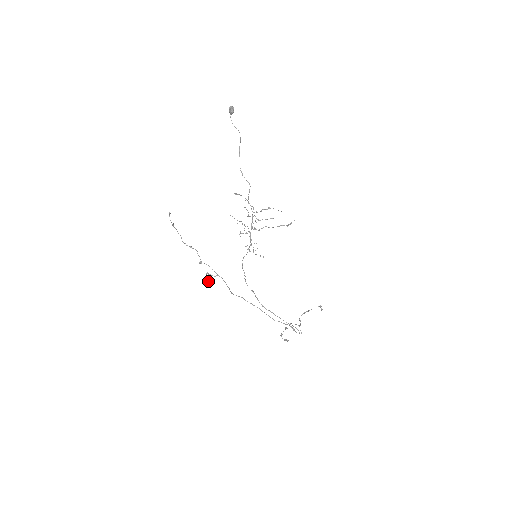
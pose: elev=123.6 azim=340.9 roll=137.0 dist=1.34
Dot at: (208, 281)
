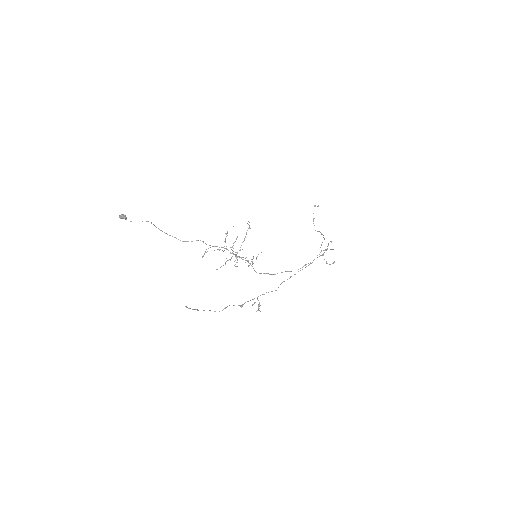
Dot at: (258, 307)
